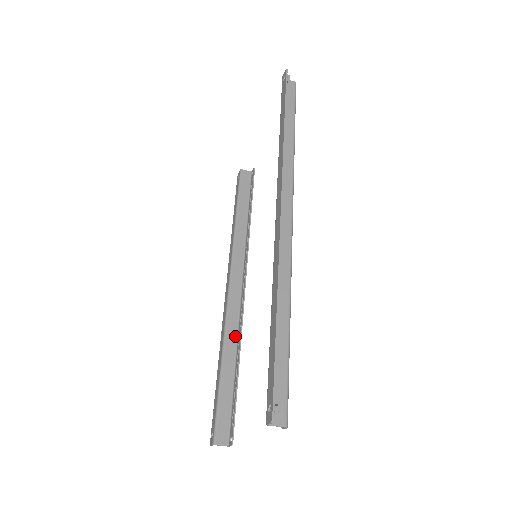
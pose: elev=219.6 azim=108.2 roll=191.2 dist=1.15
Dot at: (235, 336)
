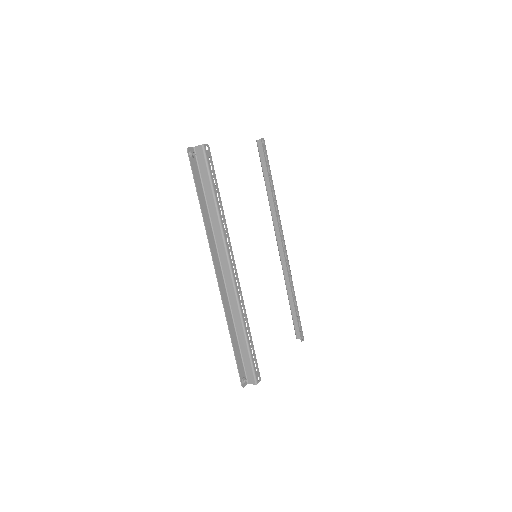
Dot at: (290, 278)
